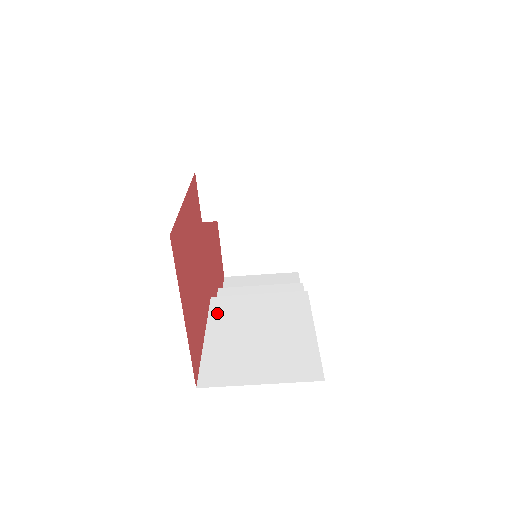
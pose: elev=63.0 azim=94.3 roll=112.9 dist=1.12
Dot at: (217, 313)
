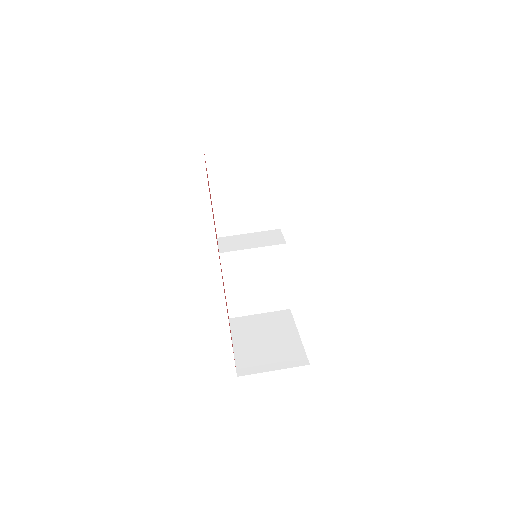
Dot at: occluded
